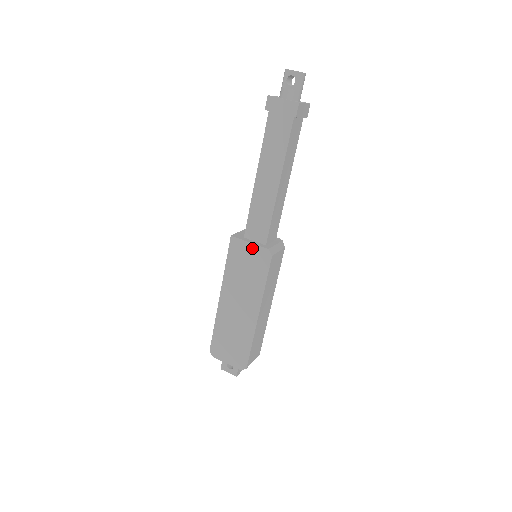
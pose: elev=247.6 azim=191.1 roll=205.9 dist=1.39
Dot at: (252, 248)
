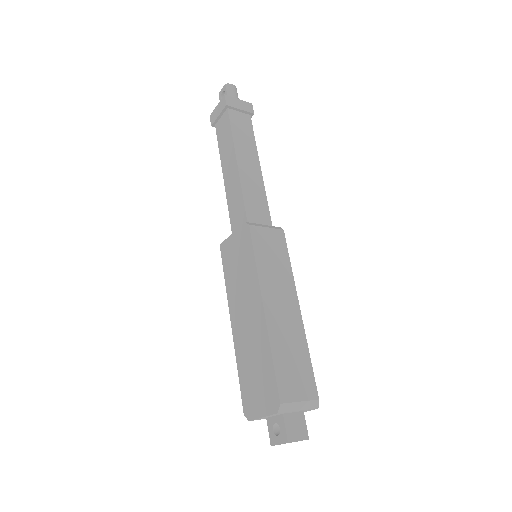
Dot at: (235, 237)
